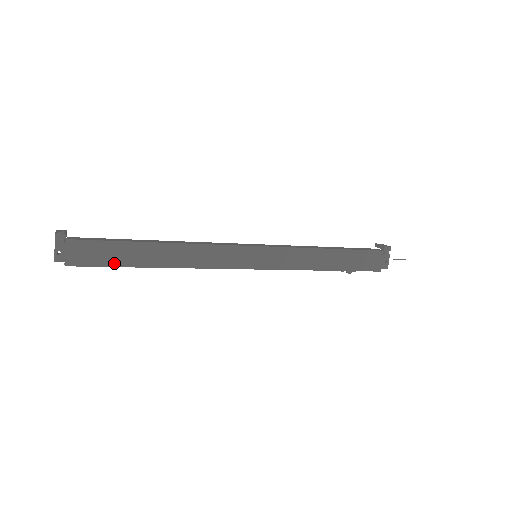
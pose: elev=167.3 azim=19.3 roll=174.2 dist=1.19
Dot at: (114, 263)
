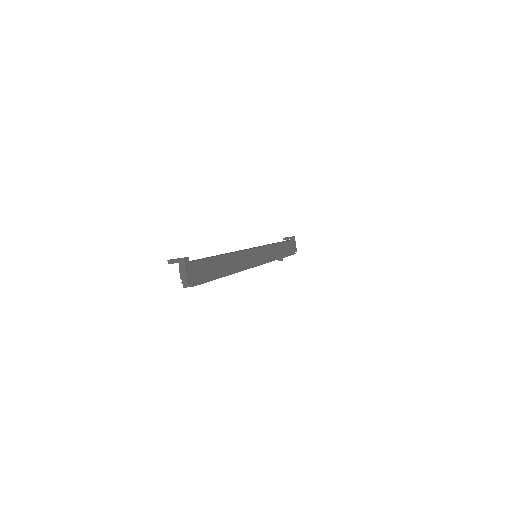
Dot at: (212, 277)
